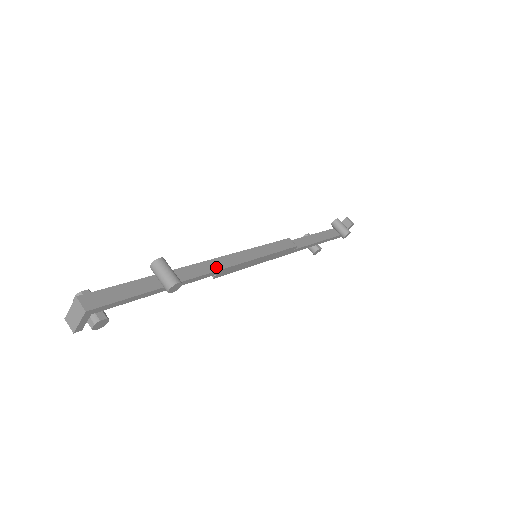
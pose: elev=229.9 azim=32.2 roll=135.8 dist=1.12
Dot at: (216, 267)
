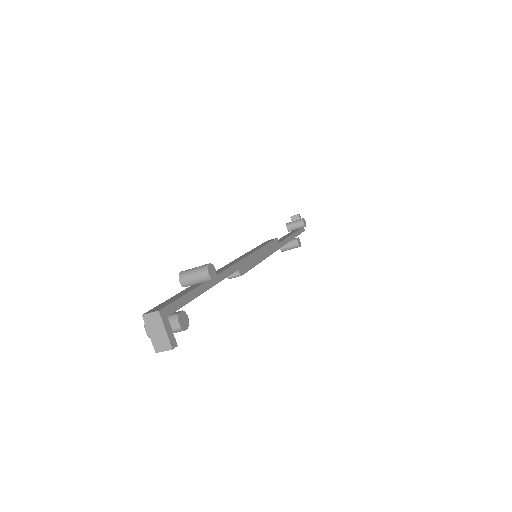
Dot at: (232, 264)
